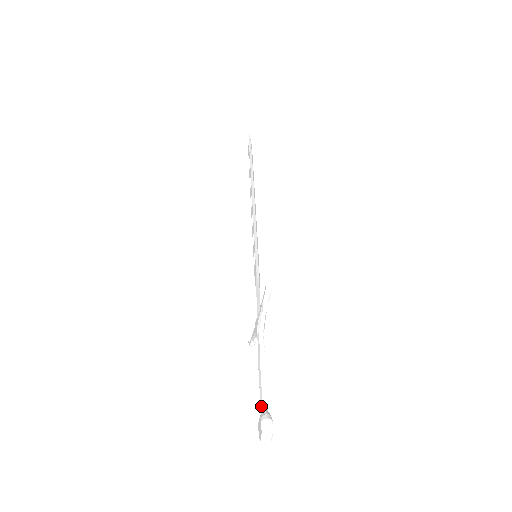
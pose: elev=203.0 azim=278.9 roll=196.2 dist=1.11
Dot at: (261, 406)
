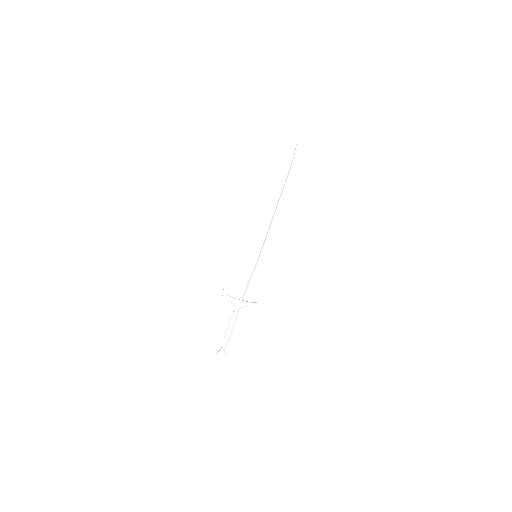
Dot at: (222, 346)
